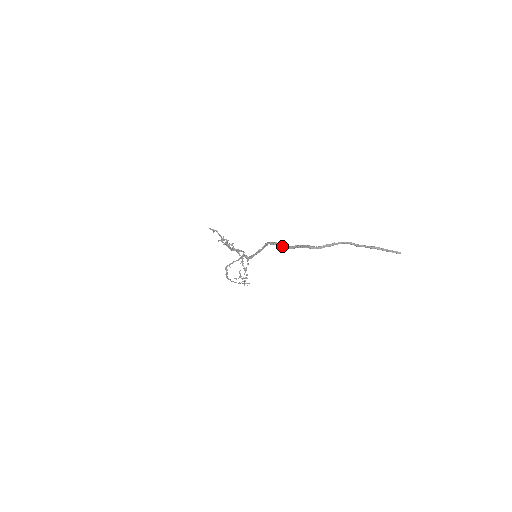
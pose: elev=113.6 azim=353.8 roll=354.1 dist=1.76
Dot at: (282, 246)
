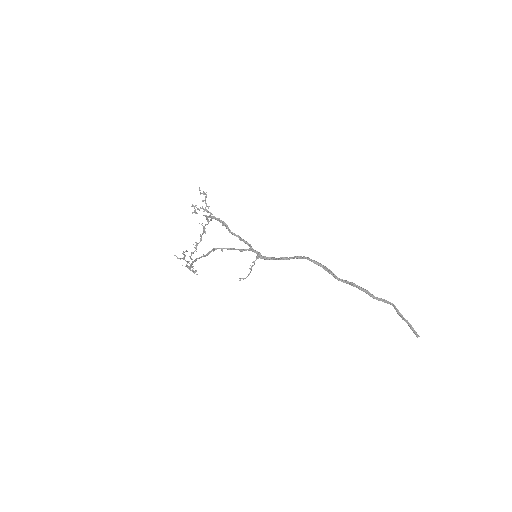
Dot at: (331, 273)
